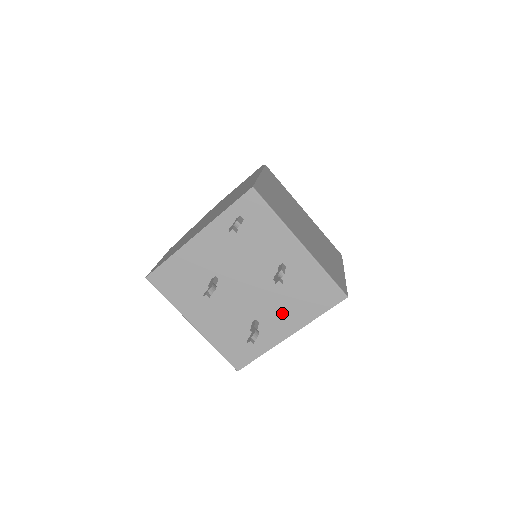
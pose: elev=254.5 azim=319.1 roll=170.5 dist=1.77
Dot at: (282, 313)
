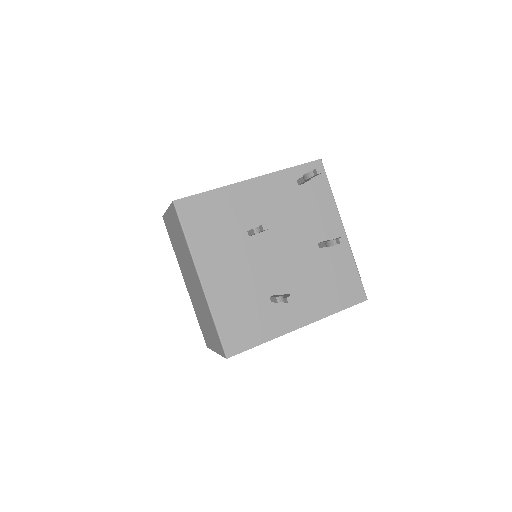
Dot at: (303, 296)
